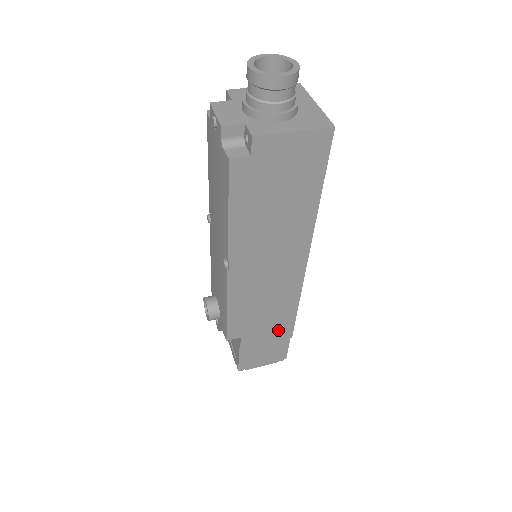
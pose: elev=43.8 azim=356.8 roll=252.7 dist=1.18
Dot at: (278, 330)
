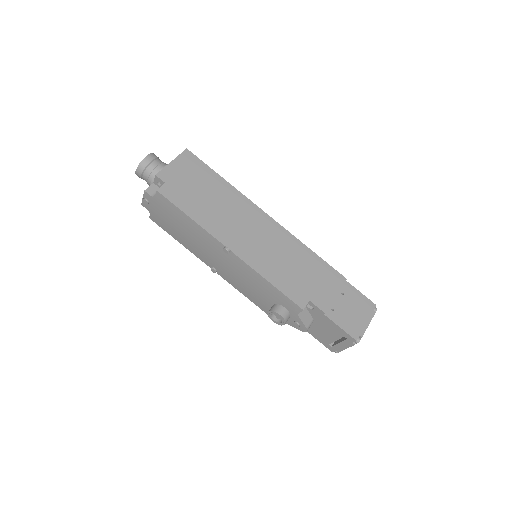
Dot at: (327, 279)
